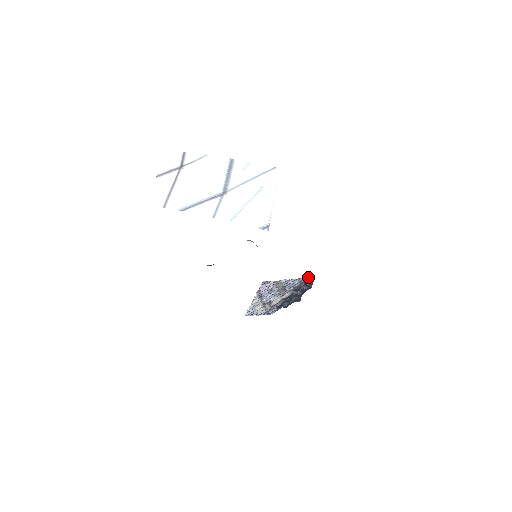
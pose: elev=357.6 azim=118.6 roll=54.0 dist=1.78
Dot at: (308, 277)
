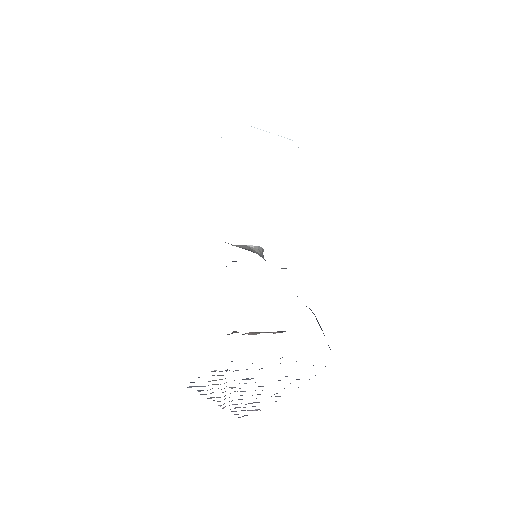
Dot at: (321, 329)
